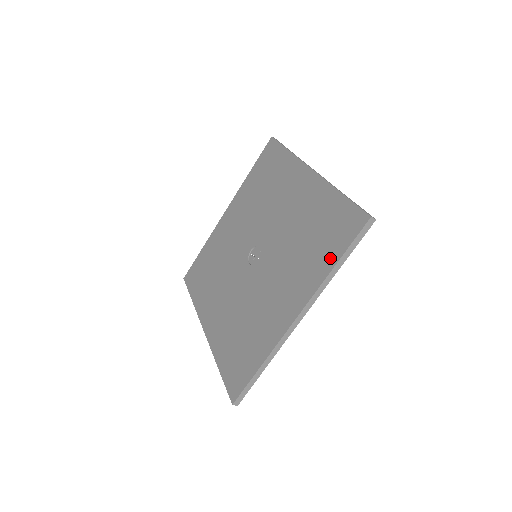
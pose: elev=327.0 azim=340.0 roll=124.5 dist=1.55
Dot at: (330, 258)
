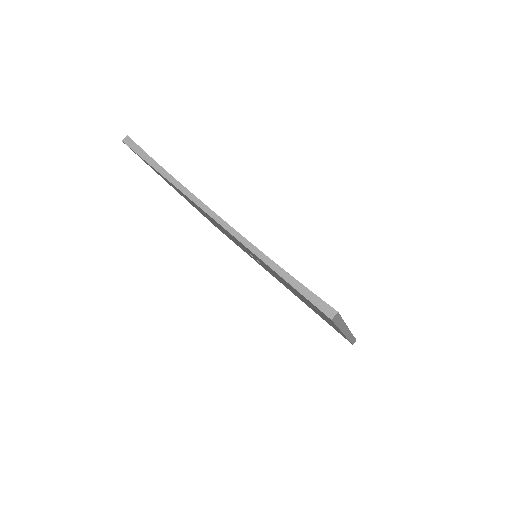
Dot at: occluded
